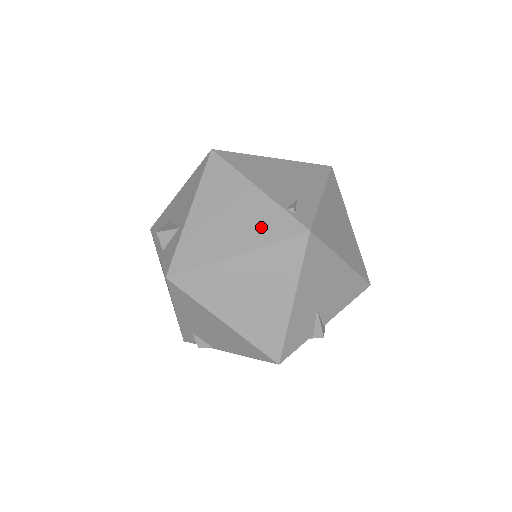
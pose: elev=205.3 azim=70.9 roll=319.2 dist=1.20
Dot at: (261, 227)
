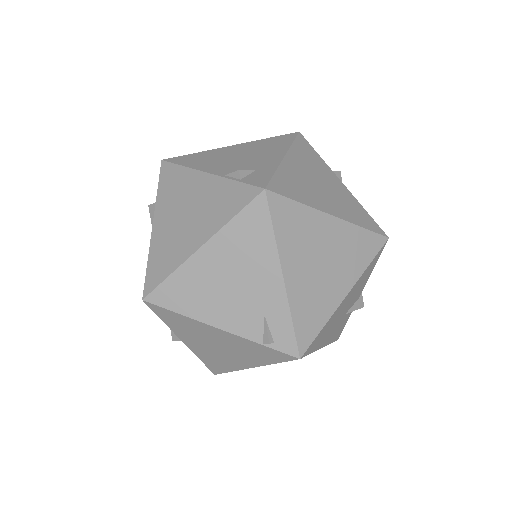
Dot at: (254, 355)
